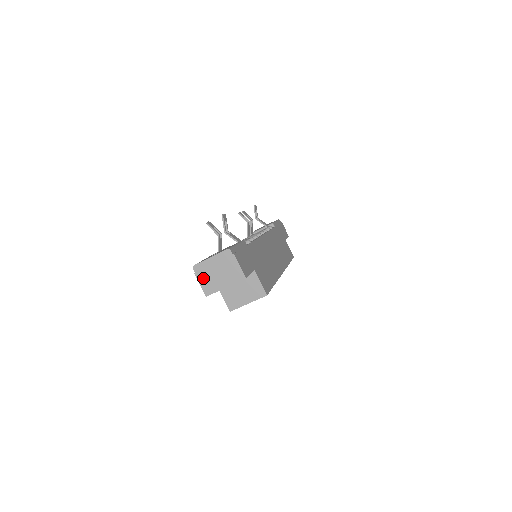
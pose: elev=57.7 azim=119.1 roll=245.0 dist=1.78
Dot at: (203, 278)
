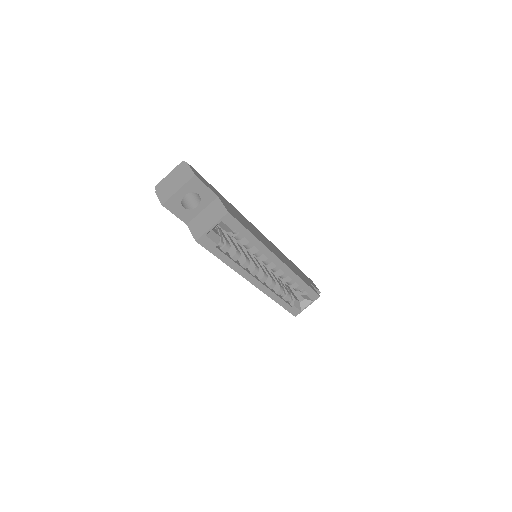
Dot at: (161, 192)
